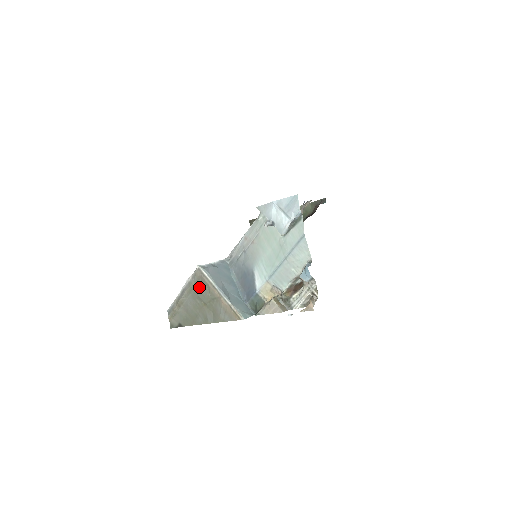
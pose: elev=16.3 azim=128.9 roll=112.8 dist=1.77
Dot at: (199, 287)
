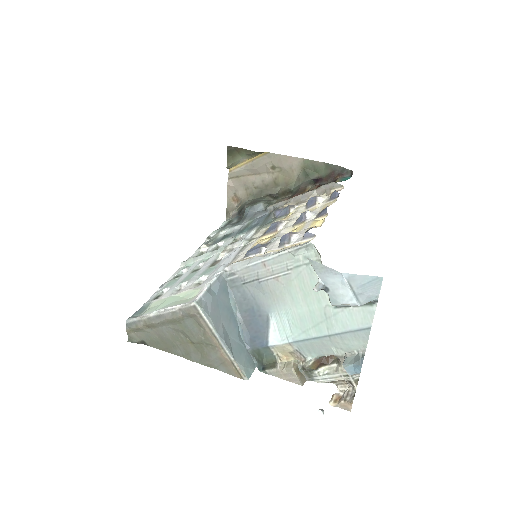
Dot at: (188, 324)
